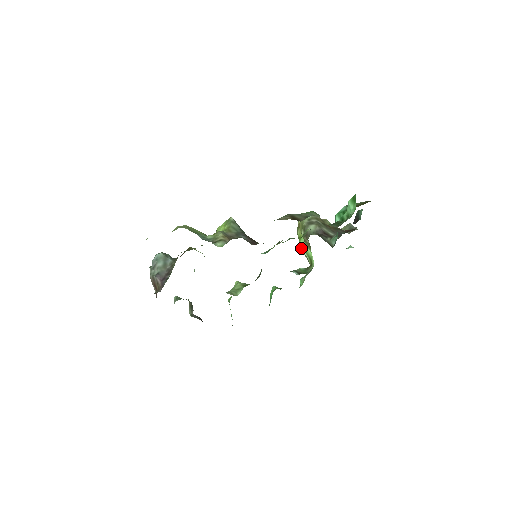
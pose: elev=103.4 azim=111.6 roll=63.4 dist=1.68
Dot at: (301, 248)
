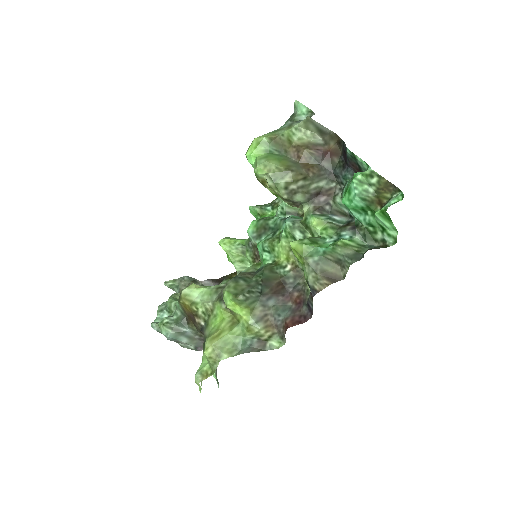
Dot at: occluded
